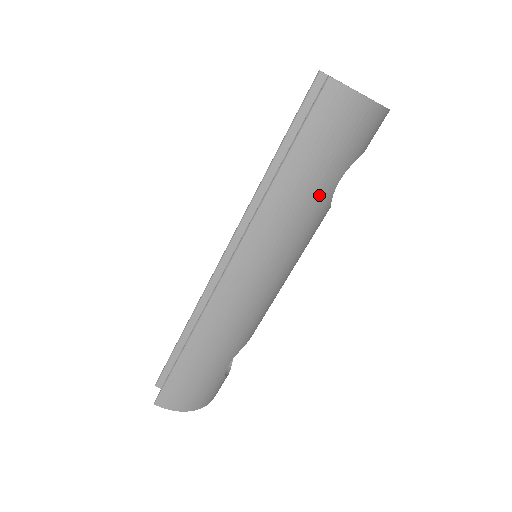
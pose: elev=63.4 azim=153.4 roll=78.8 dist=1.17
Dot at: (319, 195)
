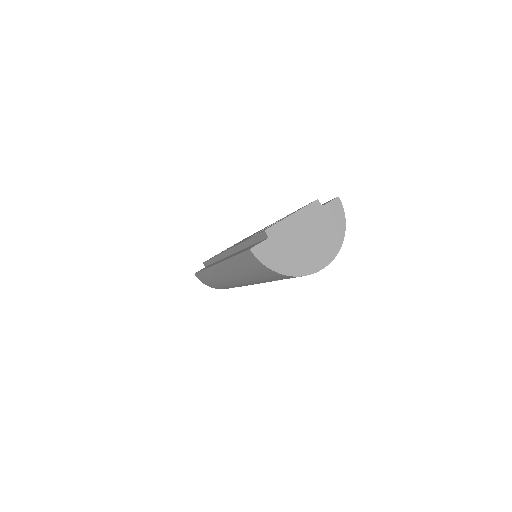
Dot at: (259, 279)
